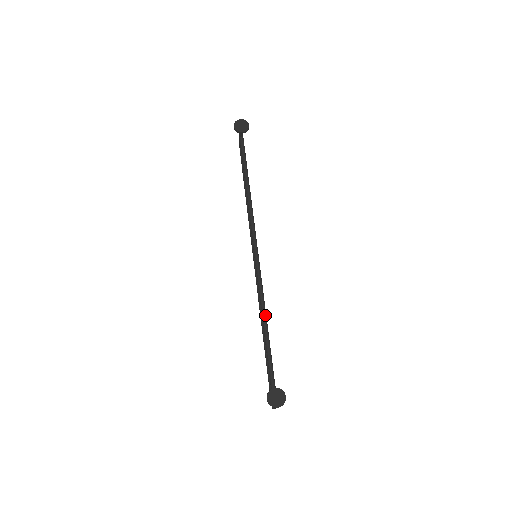
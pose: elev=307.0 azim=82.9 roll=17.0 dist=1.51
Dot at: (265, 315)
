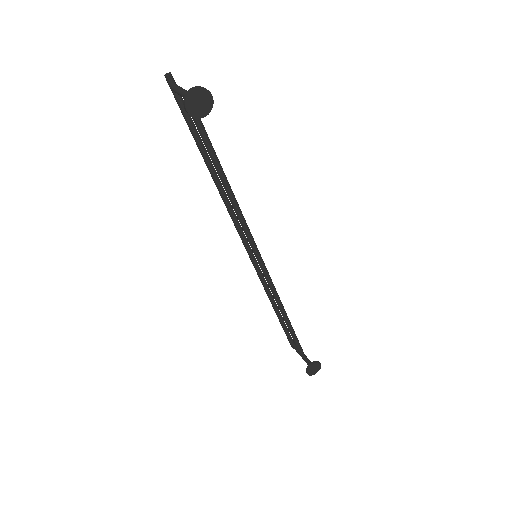
Dot at: (284, 310)
